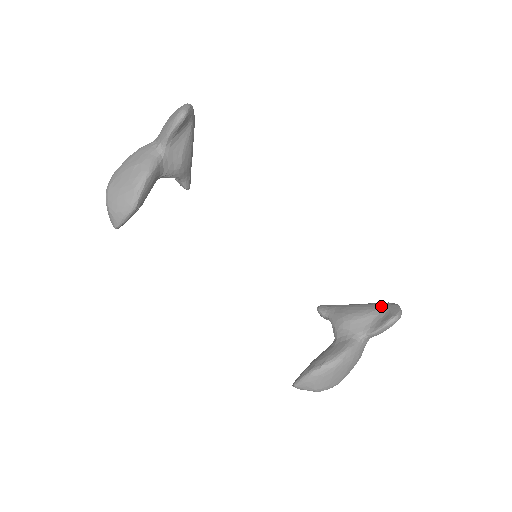
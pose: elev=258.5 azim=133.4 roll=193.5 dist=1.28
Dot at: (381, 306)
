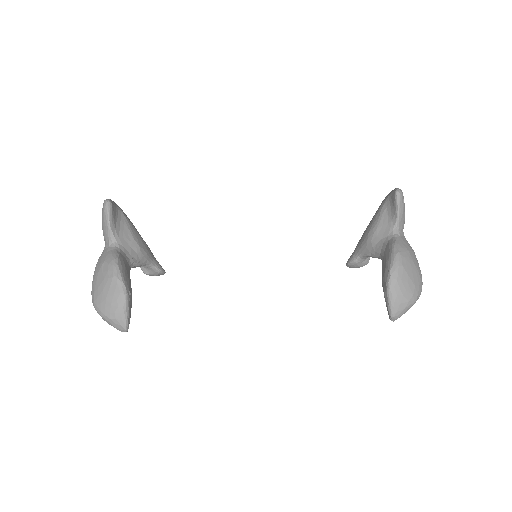
Dot at: (382, 203)
